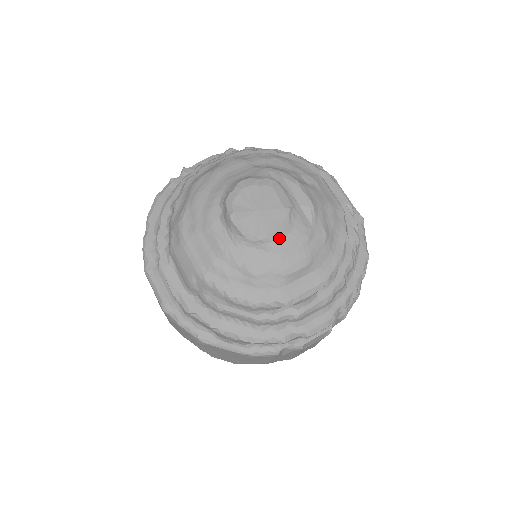
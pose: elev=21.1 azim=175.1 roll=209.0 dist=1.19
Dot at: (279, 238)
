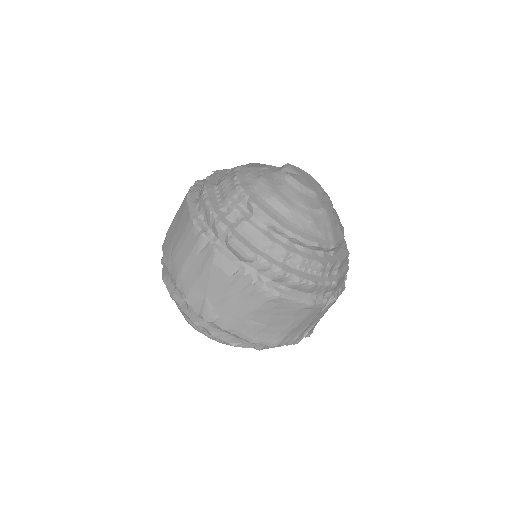
Dot at: (293, 186)
